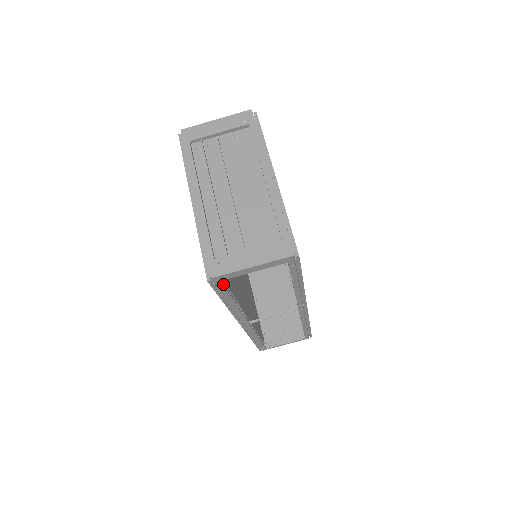
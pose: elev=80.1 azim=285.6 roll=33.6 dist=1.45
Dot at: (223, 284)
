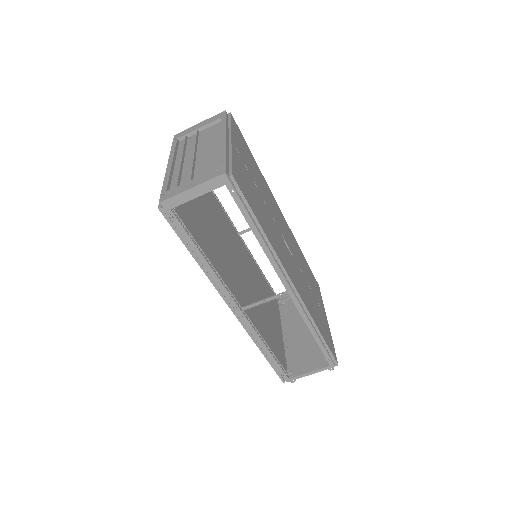
Dot at: (177, 217)
